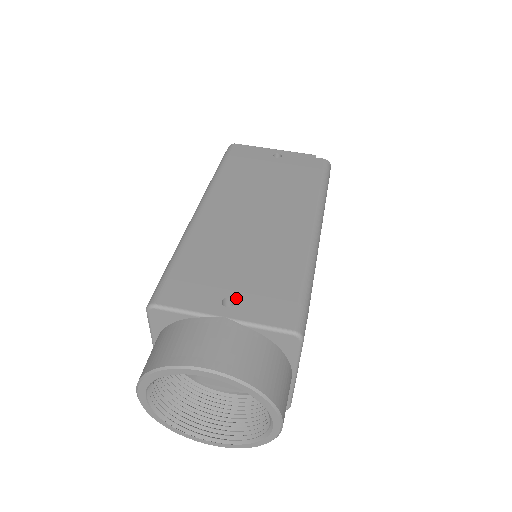
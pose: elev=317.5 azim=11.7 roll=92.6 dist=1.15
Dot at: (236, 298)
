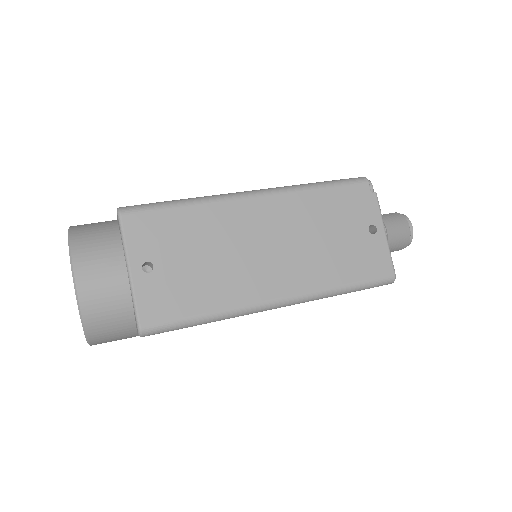
Dot at: occluded
